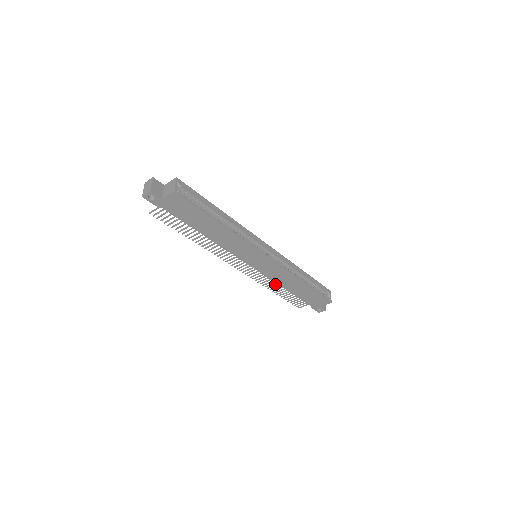
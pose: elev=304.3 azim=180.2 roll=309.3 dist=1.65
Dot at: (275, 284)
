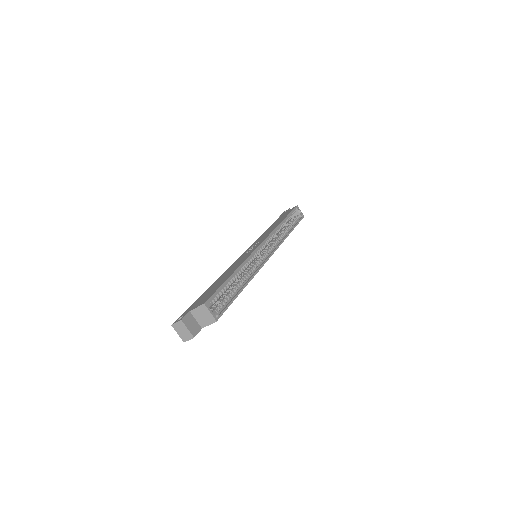
Dot at: occluded
